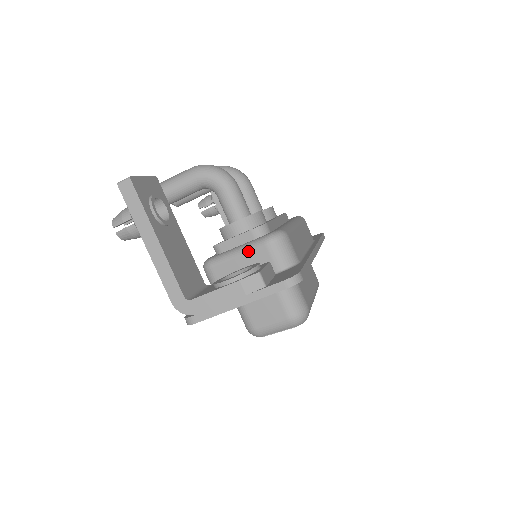
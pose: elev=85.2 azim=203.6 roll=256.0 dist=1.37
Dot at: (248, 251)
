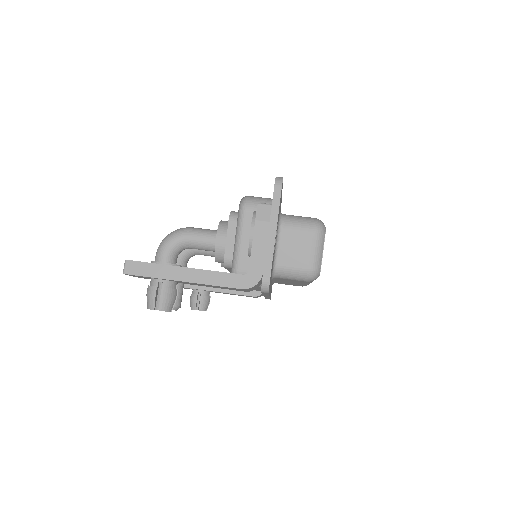
Dot at: (242, 228)
